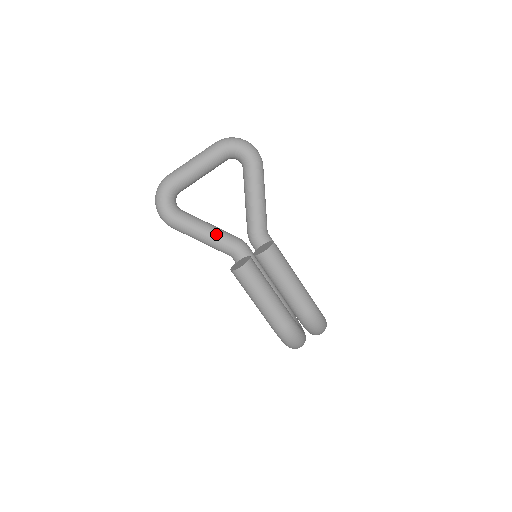
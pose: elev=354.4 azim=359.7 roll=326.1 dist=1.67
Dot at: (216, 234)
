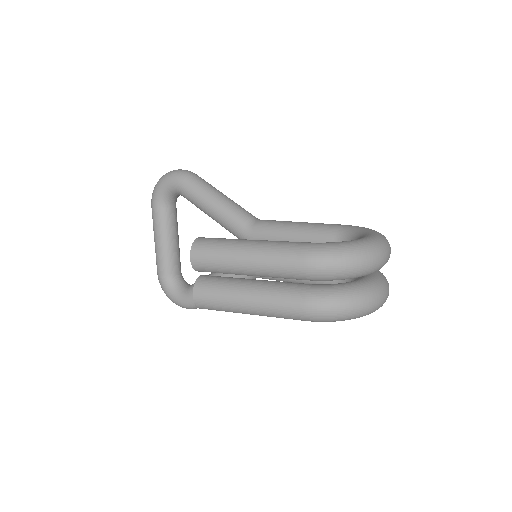
Dot at: (222, 275)
